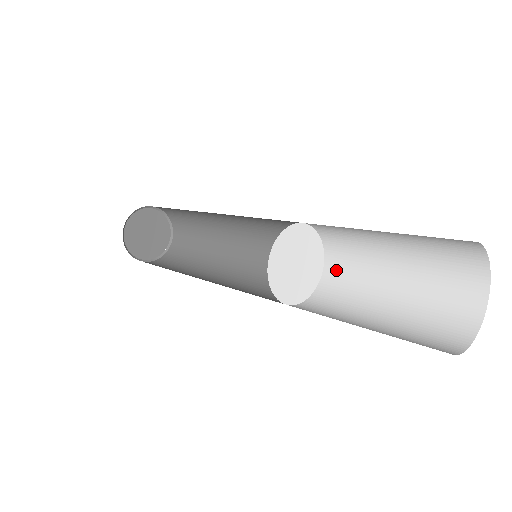
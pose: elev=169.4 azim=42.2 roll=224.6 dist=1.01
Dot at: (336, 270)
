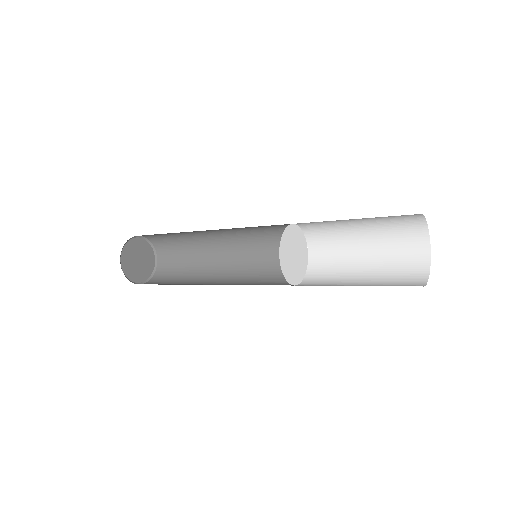
Dot at: (319, 255)
